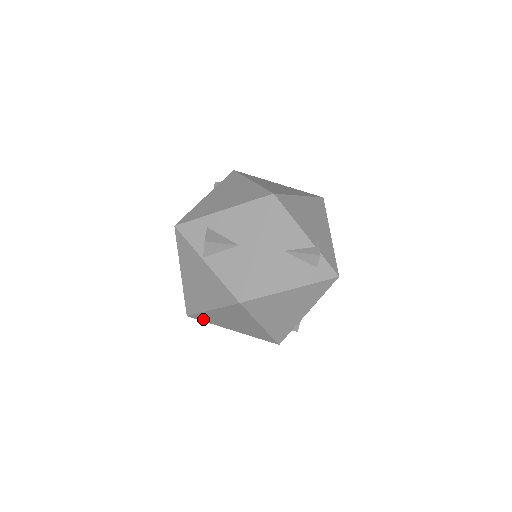
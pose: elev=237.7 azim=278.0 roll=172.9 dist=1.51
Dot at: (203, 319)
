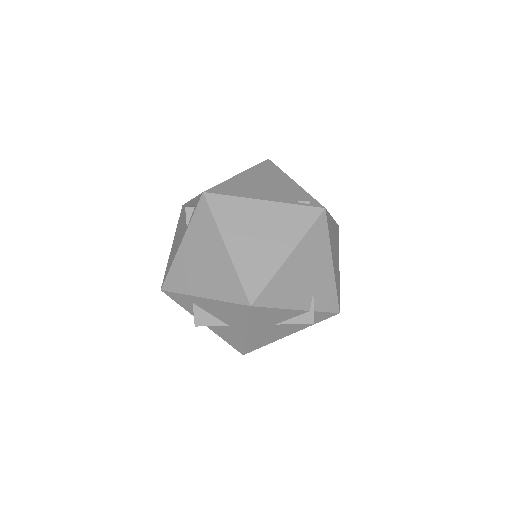
Dot at: occluded
